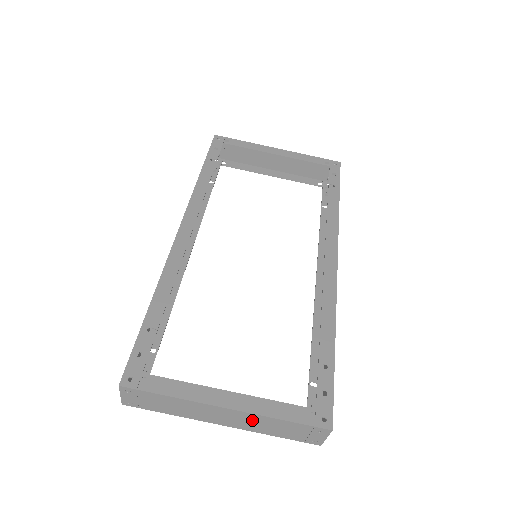
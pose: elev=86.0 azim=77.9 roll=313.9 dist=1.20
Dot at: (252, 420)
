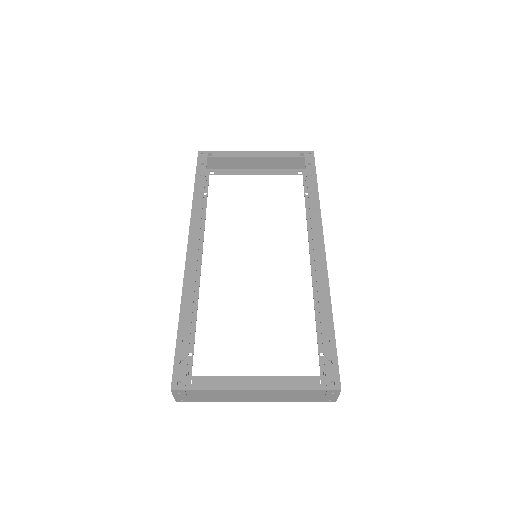
Dot at: (278, 394)
